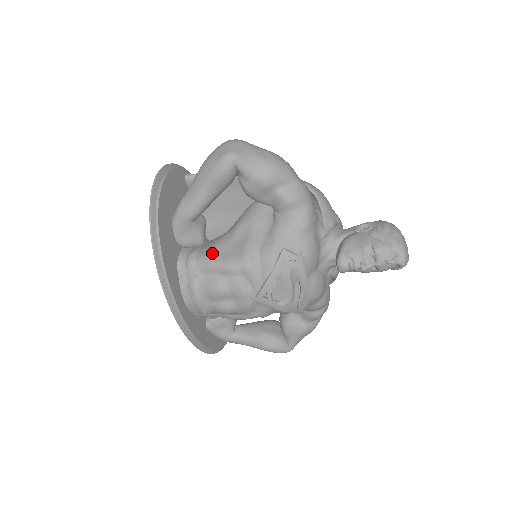
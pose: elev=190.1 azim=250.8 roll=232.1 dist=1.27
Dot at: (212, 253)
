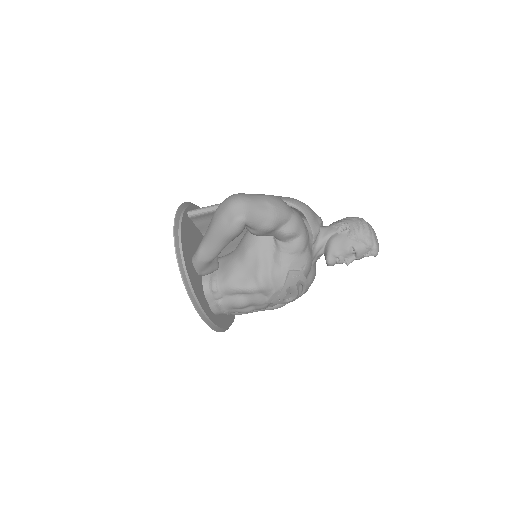
Dot at: (231, 280)
